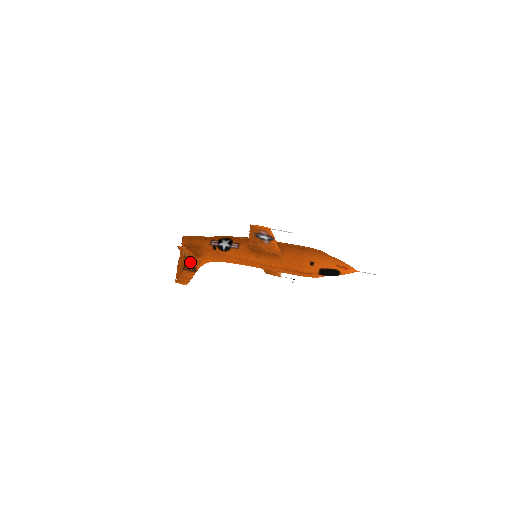
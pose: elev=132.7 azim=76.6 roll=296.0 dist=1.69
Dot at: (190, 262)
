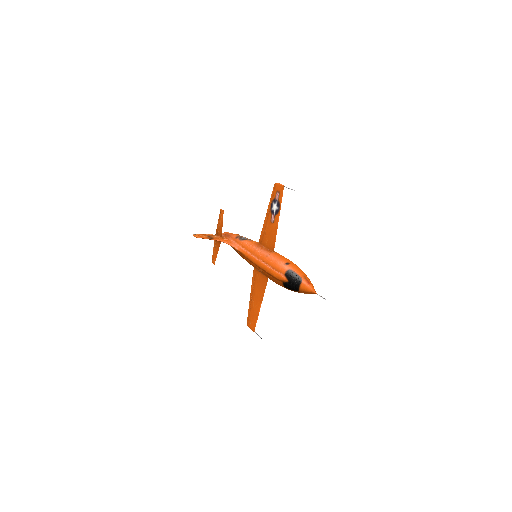
Dot at: (214, 236)
